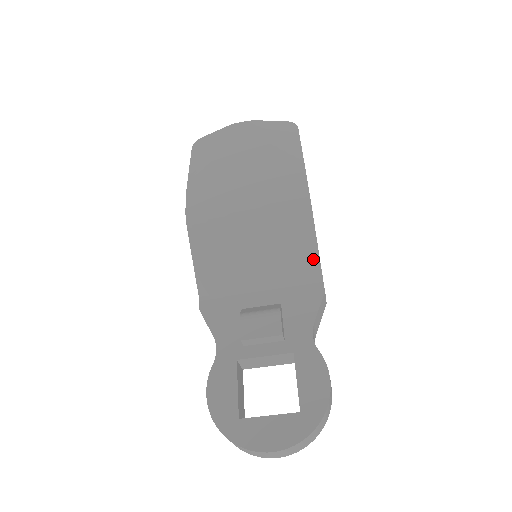
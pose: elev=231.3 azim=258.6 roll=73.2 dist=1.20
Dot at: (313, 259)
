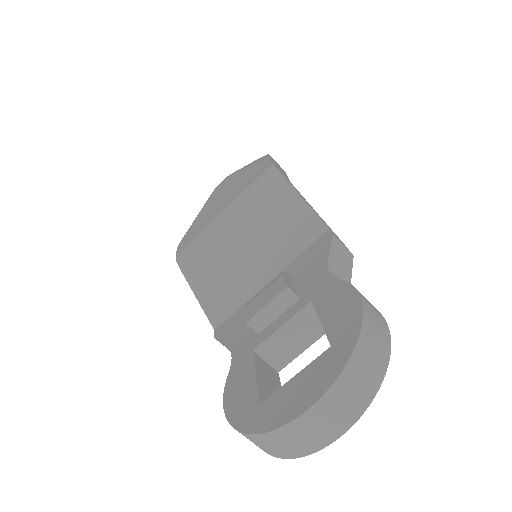
Dot at: (307, 215)
